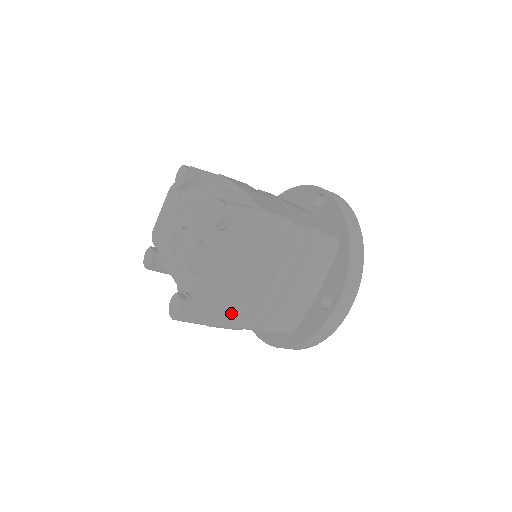
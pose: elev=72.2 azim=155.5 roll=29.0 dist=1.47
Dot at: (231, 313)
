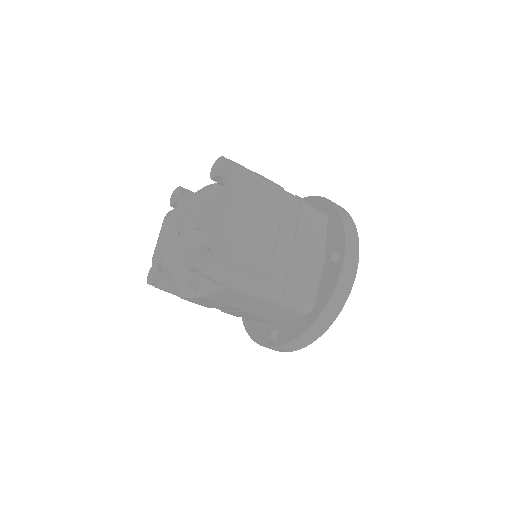
Dot at: (249, 266)
